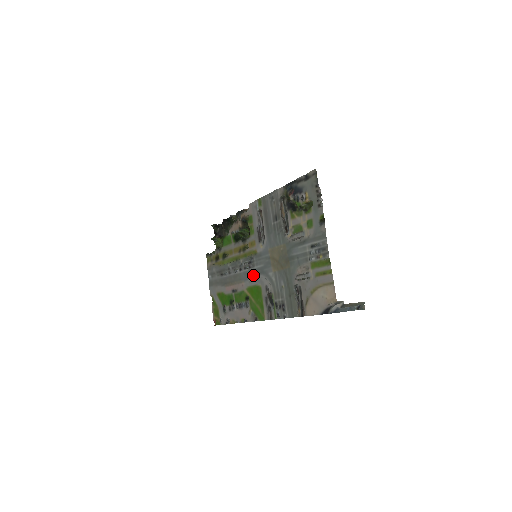
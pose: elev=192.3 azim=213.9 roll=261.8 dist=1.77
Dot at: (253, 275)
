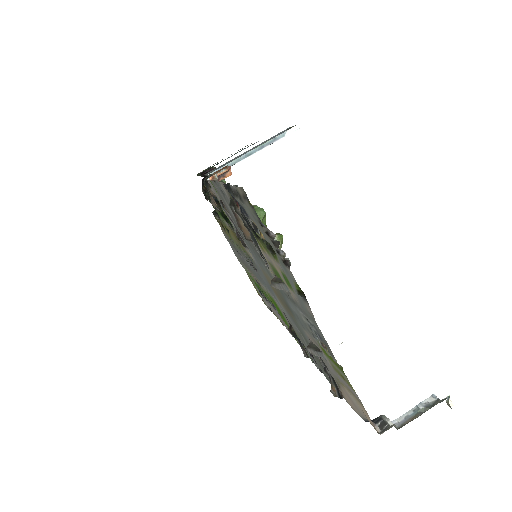
Dot at: occluded
